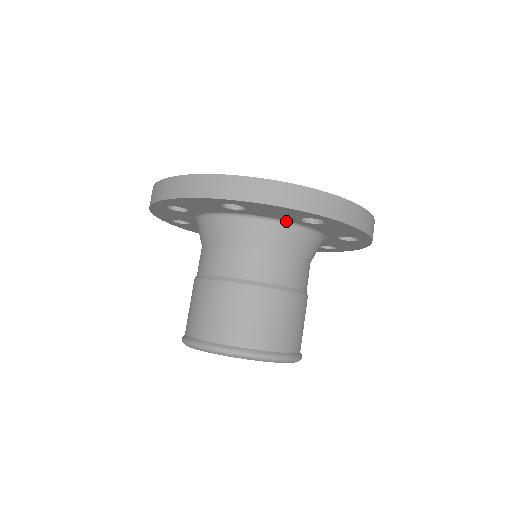
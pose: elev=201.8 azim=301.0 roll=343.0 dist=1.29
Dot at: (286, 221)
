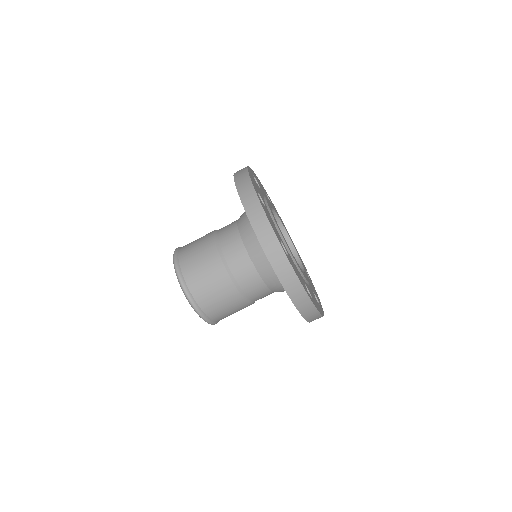
Dot at: occluded
